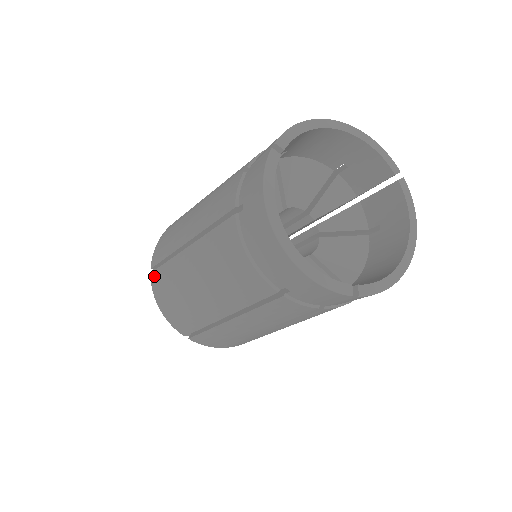
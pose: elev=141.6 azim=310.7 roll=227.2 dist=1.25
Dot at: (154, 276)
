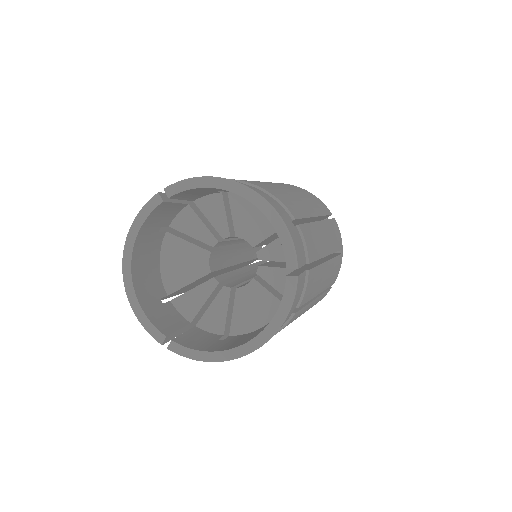
Dot at: occluded
